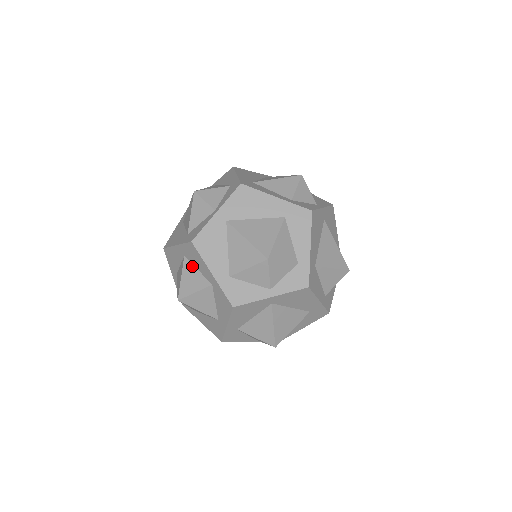
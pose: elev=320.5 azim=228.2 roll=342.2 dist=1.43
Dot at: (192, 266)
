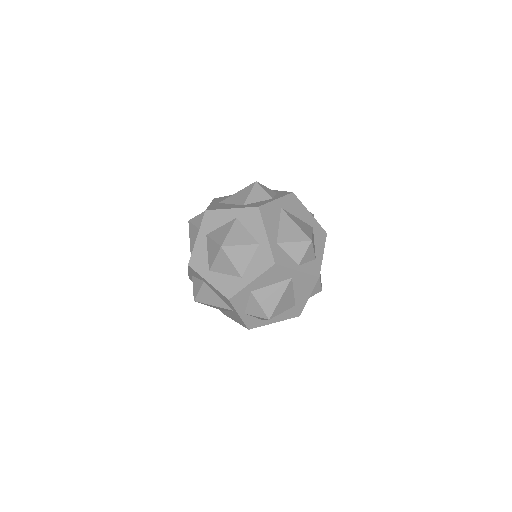
Dot at: (243, 227)
